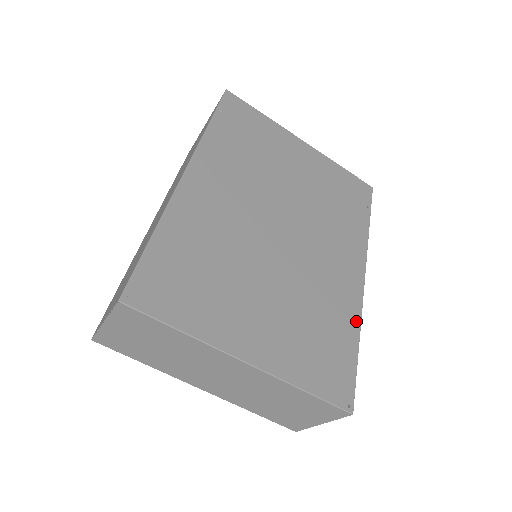
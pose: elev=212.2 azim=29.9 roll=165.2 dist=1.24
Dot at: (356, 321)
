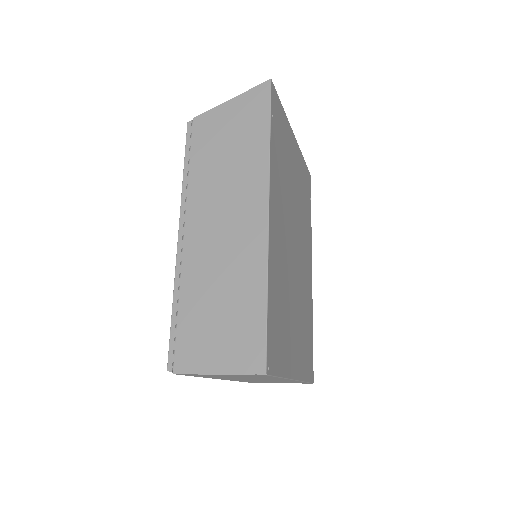
Dot at: (312, 312)
